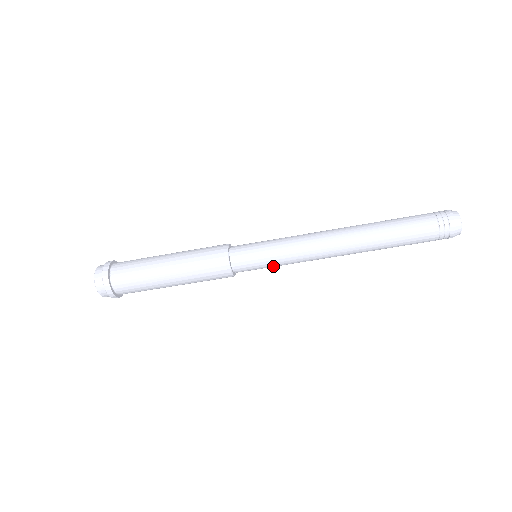
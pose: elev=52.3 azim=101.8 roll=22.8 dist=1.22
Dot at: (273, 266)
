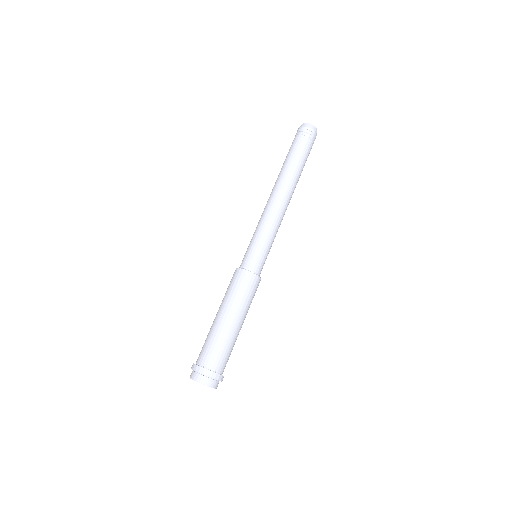
Dot at: (262, 242)
